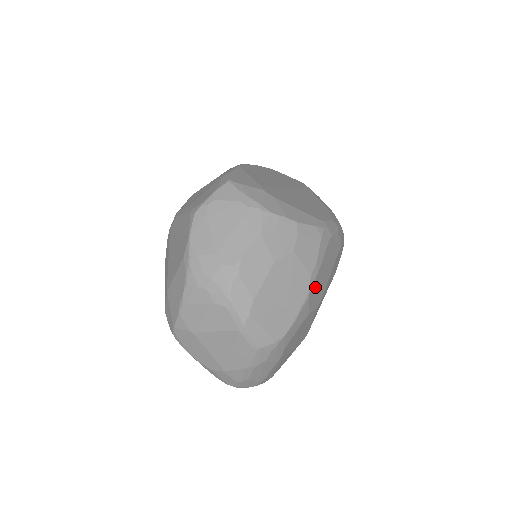
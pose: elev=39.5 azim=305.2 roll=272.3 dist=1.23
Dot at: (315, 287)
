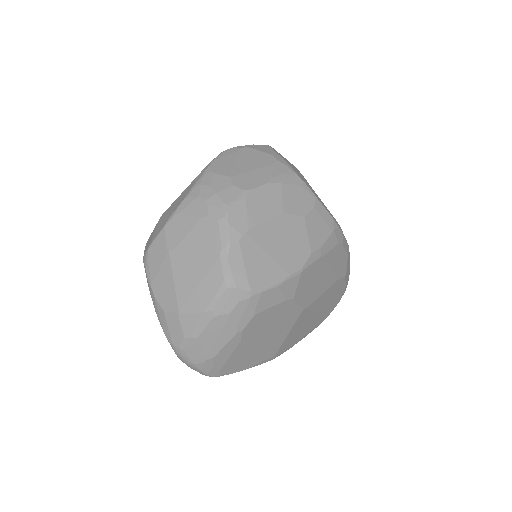
Dot at: (310, 274)
